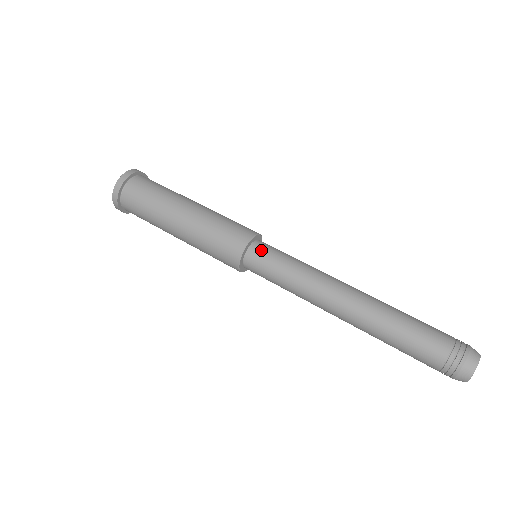
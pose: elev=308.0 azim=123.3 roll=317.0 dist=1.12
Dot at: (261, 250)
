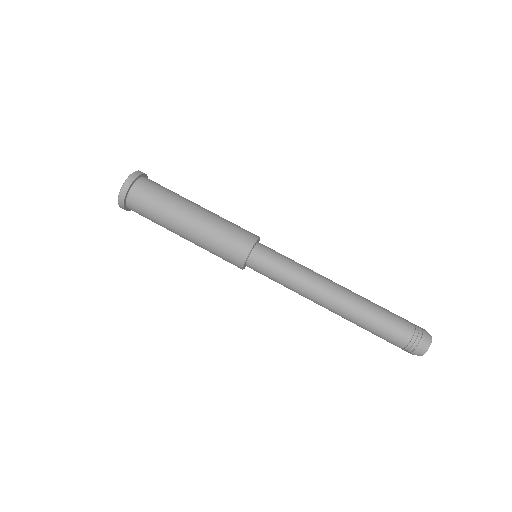
Dot at: (263, 254)
